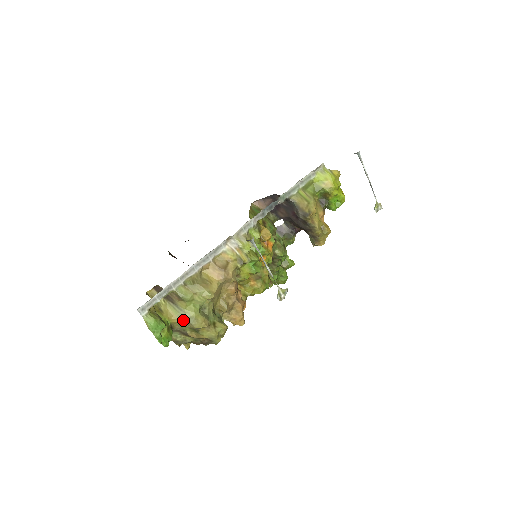
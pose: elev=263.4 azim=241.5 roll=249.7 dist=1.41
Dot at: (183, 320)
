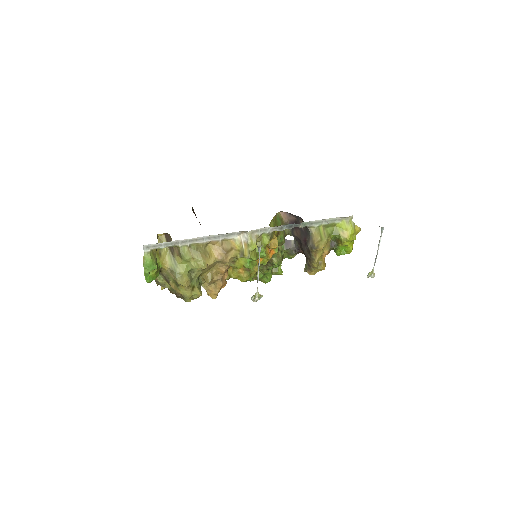
Dot at: (172, 271)
